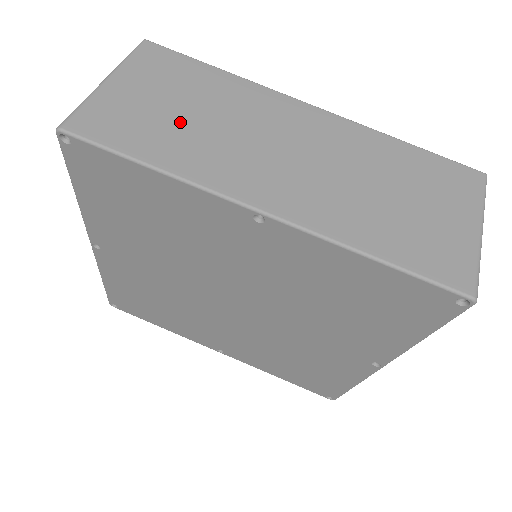
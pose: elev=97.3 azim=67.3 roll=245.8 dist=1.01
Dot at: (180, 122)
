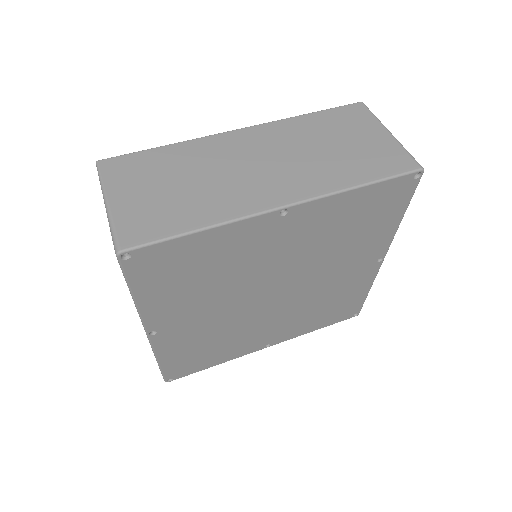
Dot at: (183, 193)
